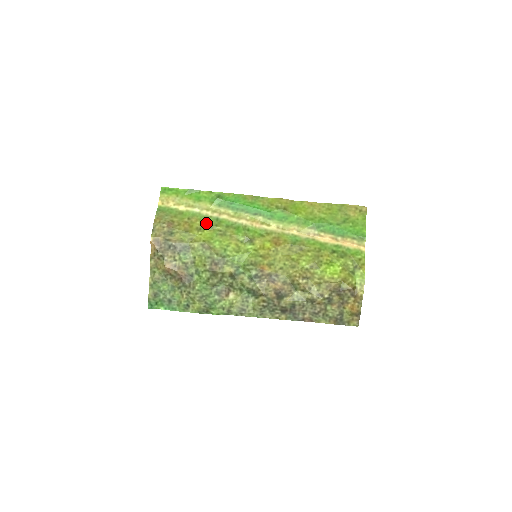
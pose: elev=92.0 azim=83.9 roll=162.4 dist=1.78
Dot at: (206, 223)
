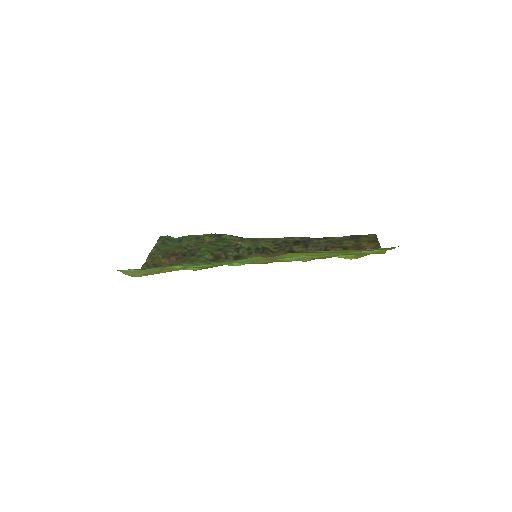
Dot at: occluded
